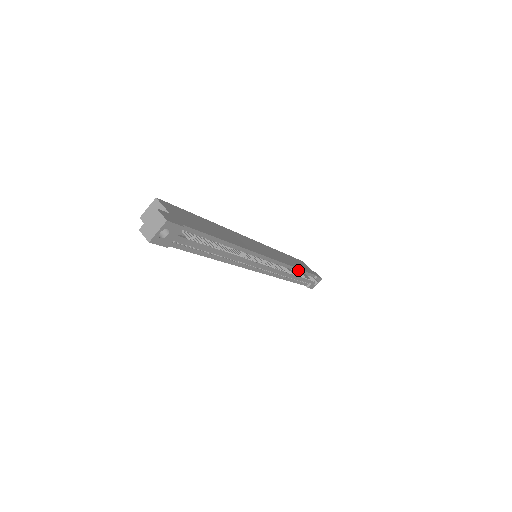
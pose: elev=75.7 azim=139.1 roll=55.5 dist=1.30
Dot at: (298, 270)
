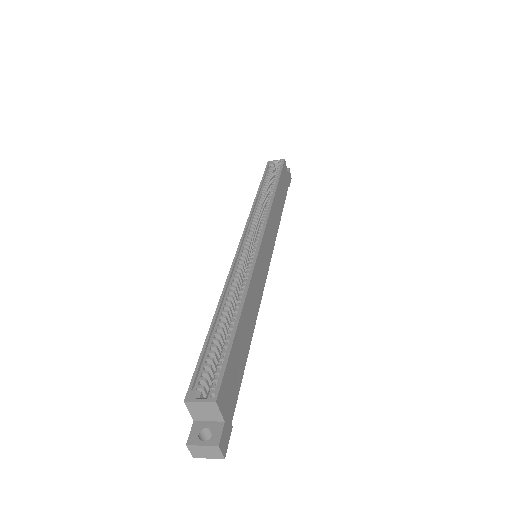
Dot at: occluded
